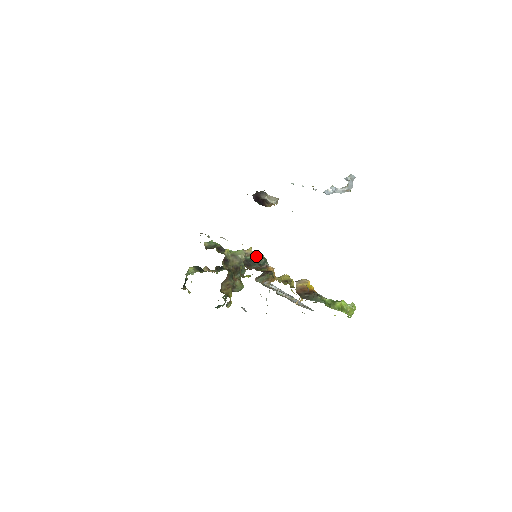
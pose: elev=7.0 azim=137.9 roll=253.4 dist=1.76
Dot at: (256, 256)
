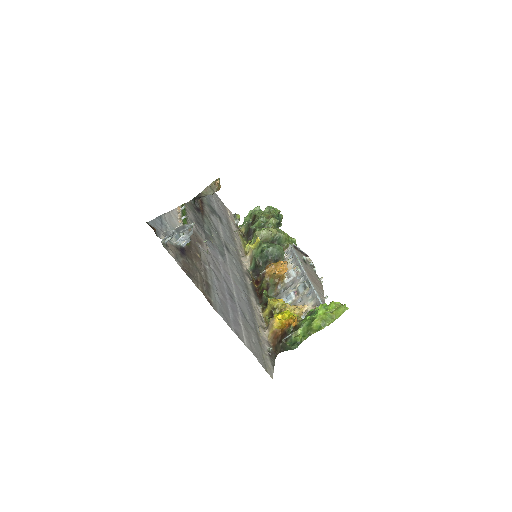
Dot at: (254, 260)
